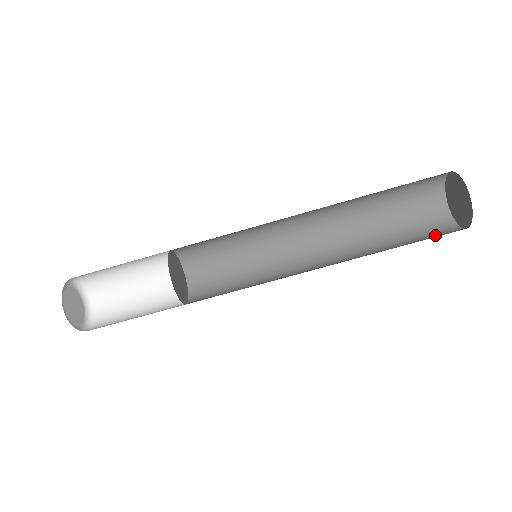
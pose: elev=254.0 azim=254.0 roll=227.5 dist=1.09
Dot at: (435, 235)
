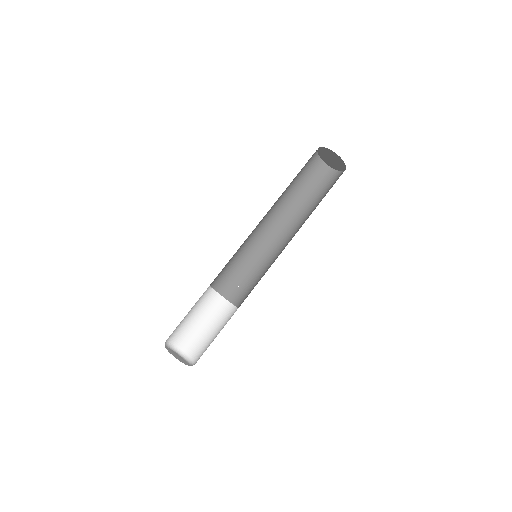
Dot at: (332, 183)
